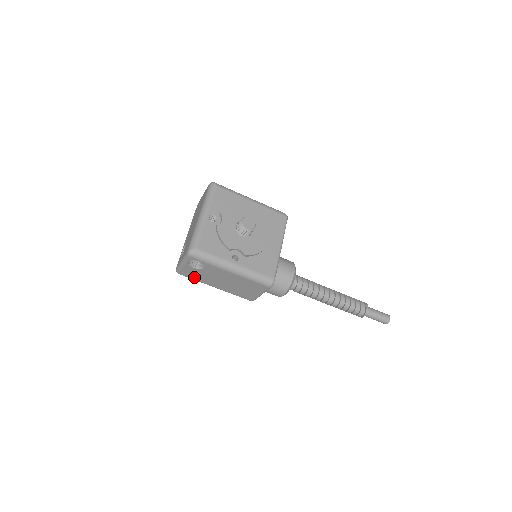
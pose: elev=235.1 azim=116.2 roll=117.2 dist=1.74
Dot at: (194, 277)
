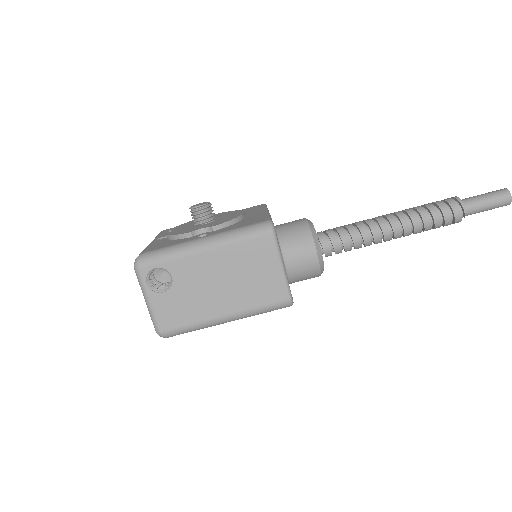
Dot at: (182, 319)
